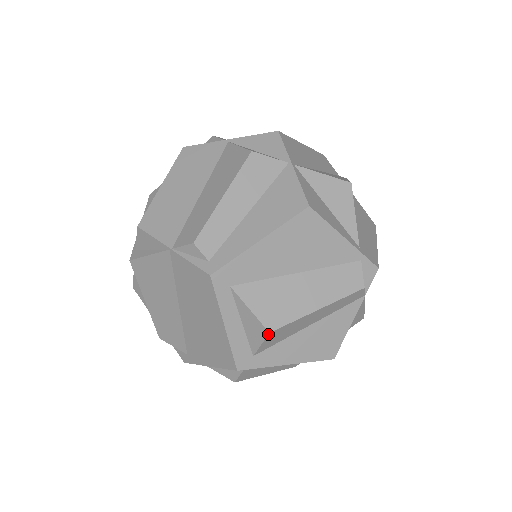
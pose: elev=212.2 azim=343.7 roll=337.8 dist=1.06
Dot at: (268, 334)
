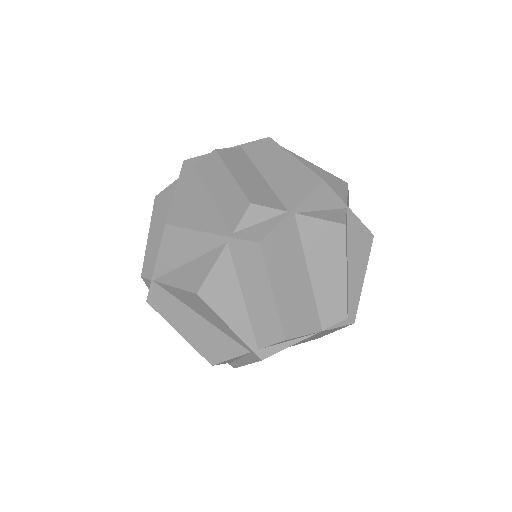
Dot at: occluded
